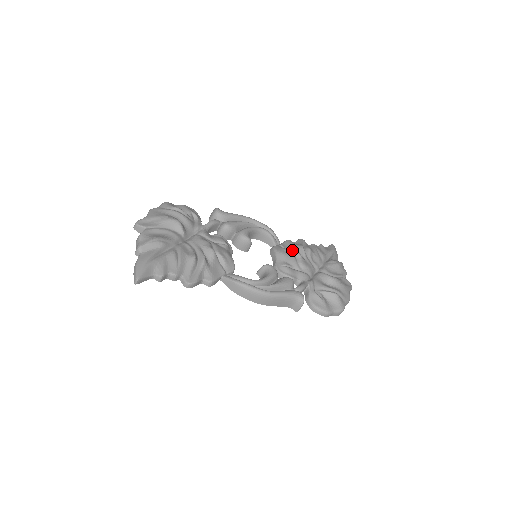
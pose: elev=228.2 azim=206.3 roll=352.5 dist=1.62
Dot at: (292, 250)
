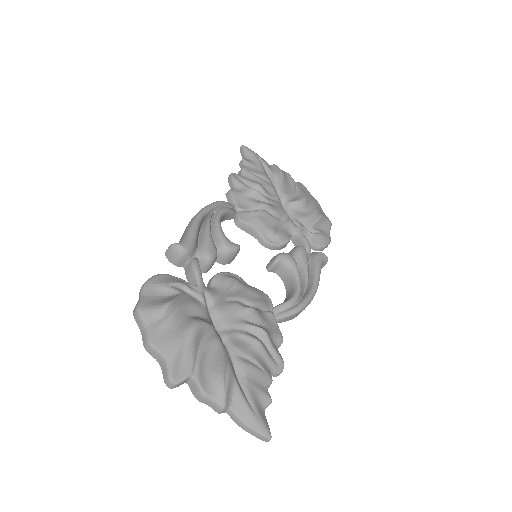
Dot at: (255, 205)
